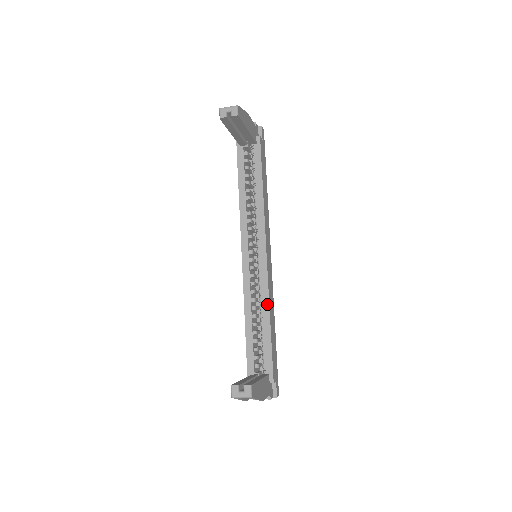
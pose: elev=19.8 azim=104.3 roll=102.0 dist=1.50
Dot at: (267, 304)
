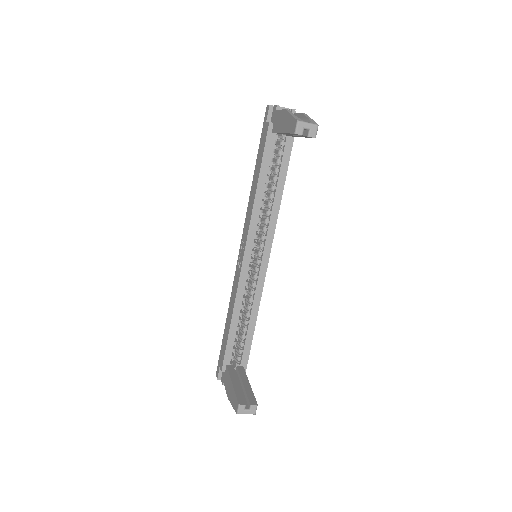
Dot at: (257, 306)
